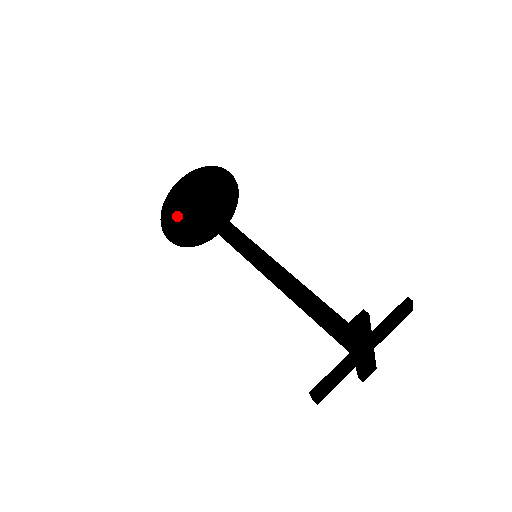
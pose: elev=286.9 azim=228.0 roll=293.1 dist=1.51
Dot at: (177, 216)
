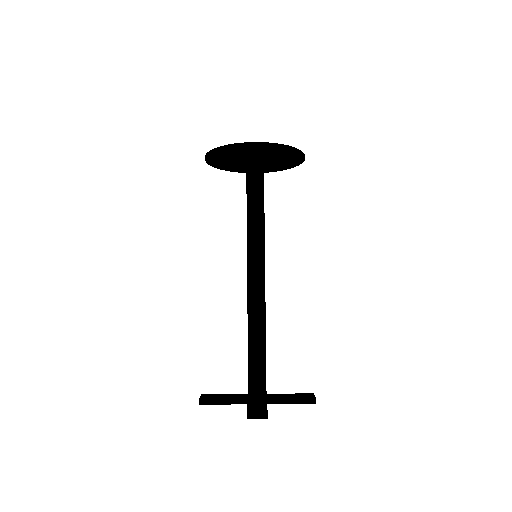
Dot at: (226, 156)
